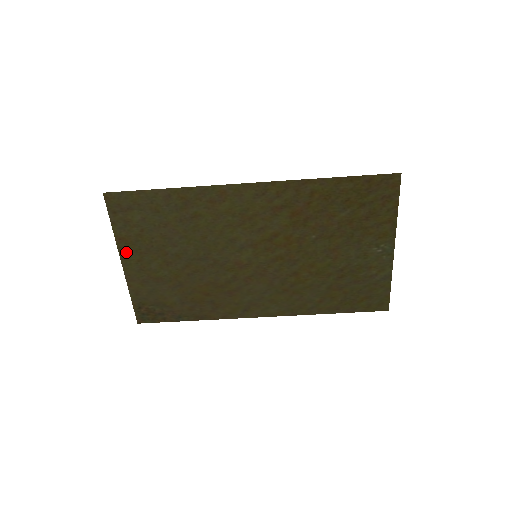
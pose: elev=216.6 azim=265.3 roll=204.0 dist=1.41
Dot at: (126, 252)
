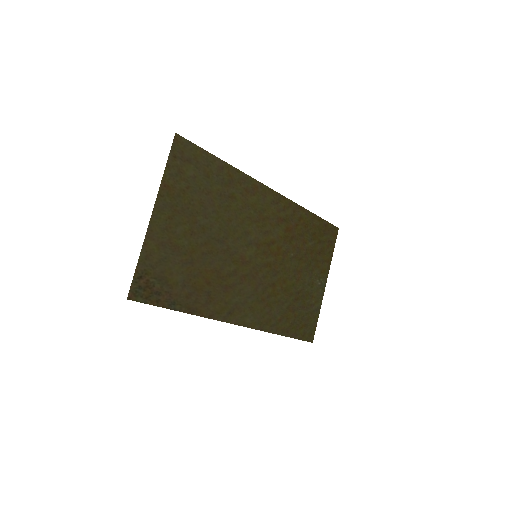
Dot at: (163, 203)
